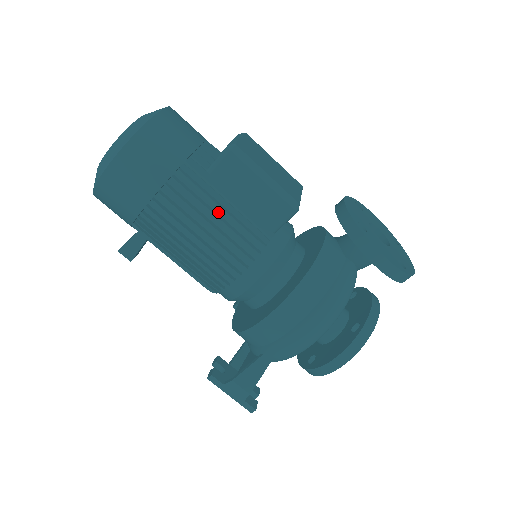
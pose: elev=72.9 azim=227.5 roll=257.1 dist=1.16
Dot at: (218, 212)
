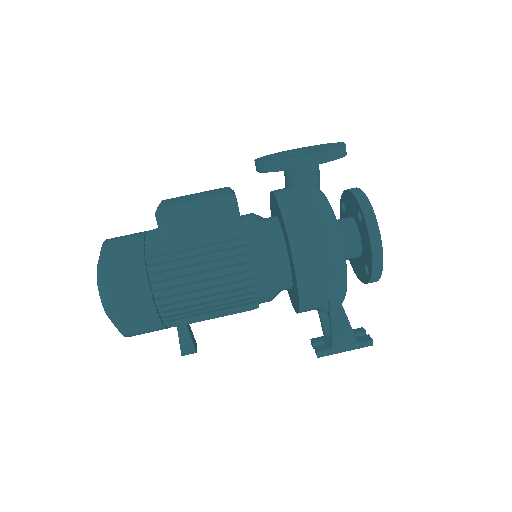
Dot at: (195, 254)
